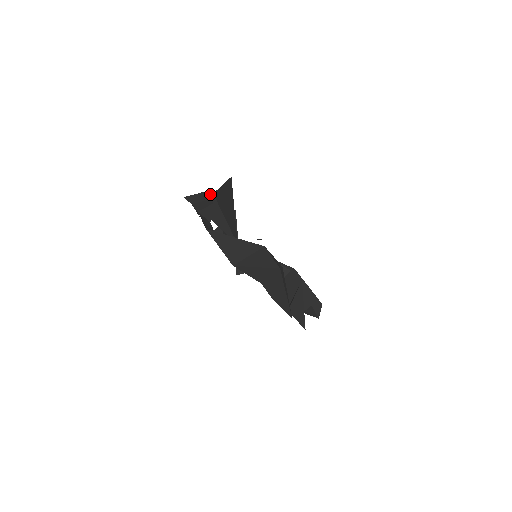
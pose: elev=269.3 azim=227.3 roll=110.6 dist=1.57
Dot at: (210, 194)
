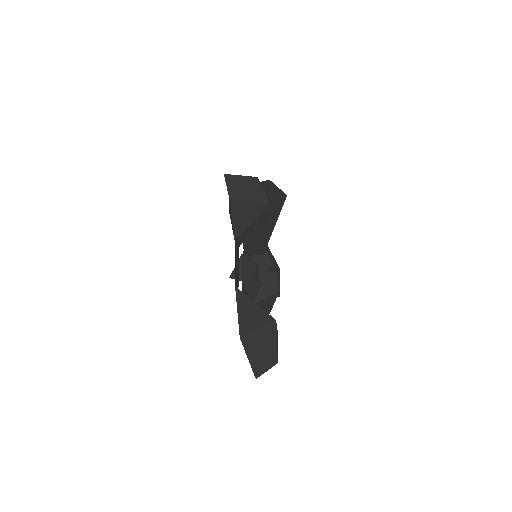
Dot at: (253, 188)
